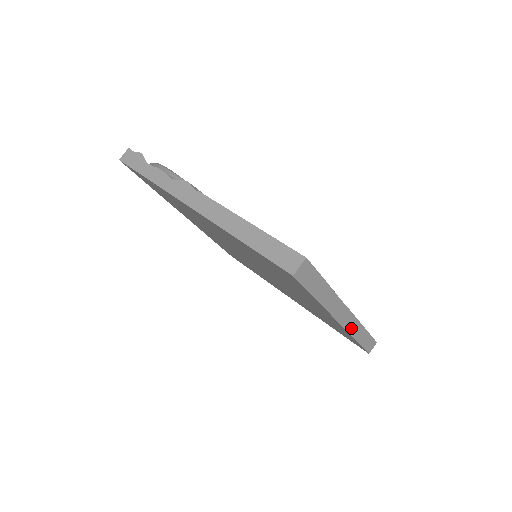
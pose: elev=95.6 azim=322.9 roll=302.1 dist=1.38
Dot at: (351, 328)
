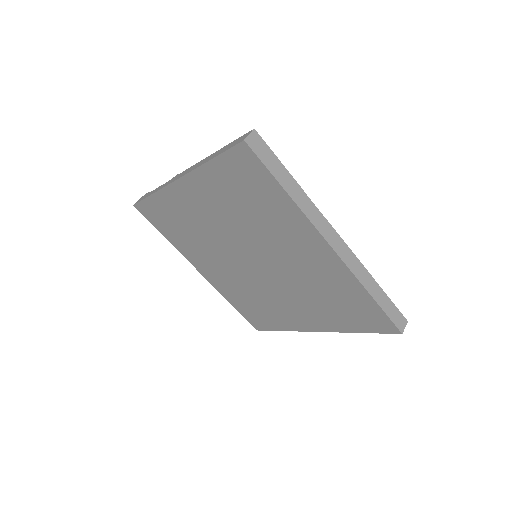
Dot at: (352, 266)
